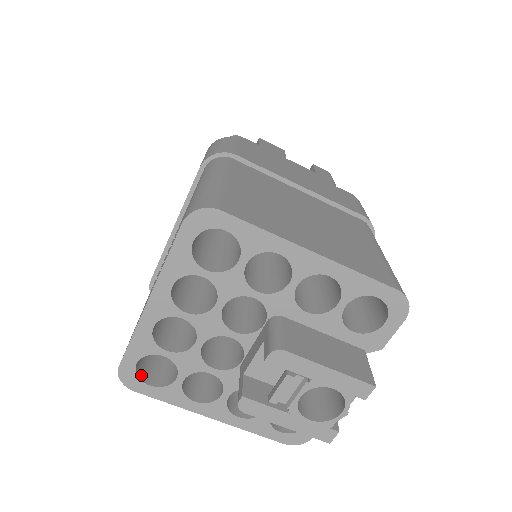
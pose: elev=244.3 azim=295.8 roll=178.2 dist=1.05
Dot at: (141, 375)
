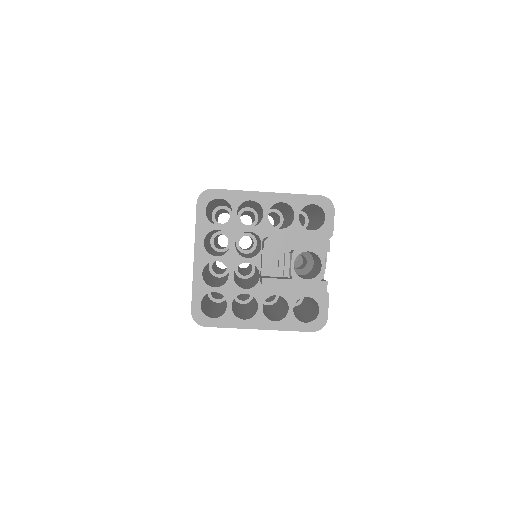
Dot at: (206, 315)
